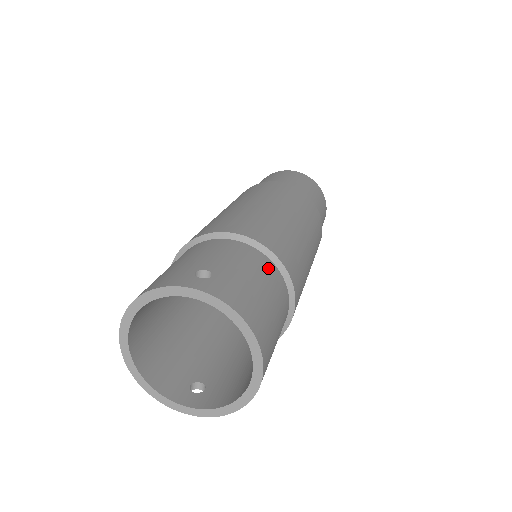
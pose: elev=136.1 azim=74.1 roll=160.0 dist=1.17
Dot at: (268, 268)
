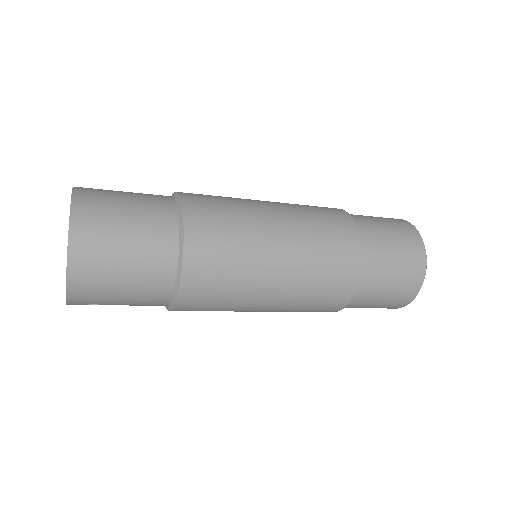
Dot at: (161, 199)
